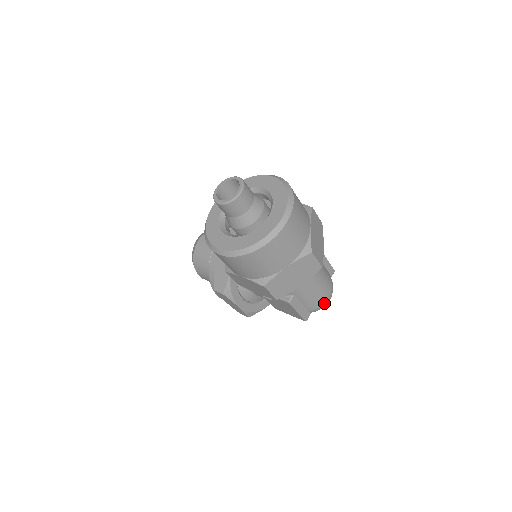
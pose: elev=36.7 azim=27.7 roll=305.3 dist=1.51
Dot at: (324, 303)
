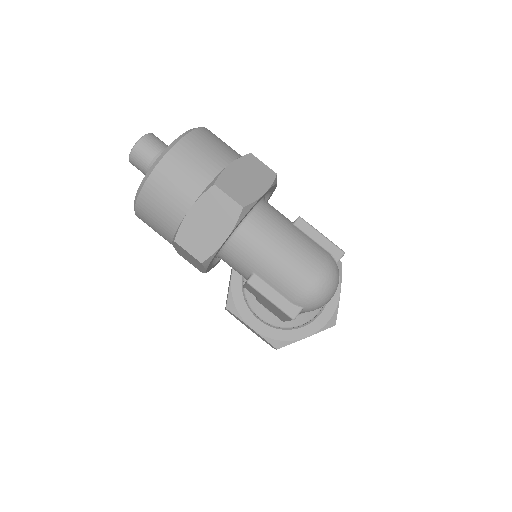
Dot at: (310, 287)
